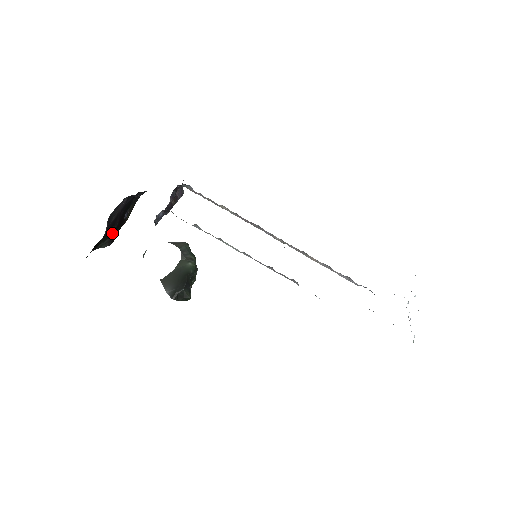
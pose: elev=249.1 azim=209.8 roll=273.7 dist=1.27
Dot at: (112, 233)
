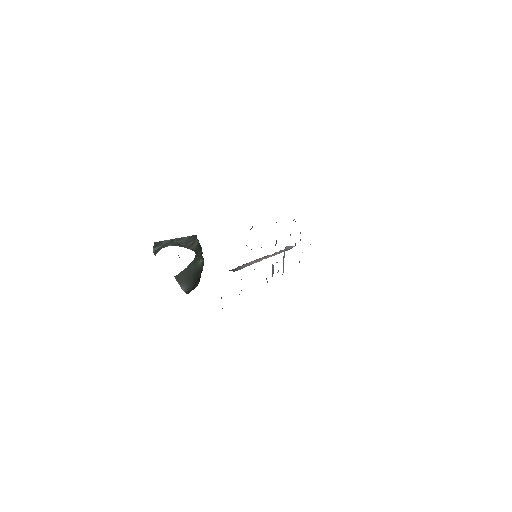
Dot at: occluded
